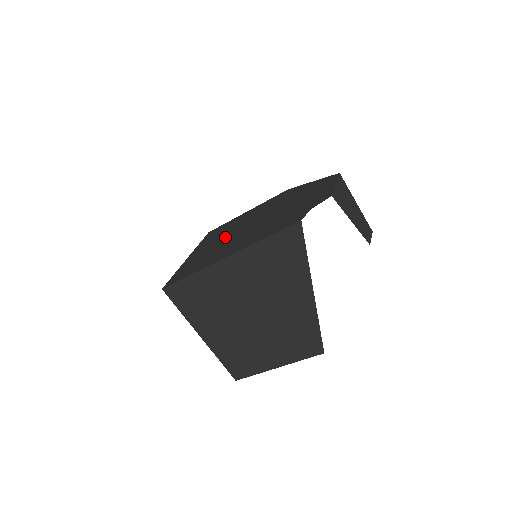
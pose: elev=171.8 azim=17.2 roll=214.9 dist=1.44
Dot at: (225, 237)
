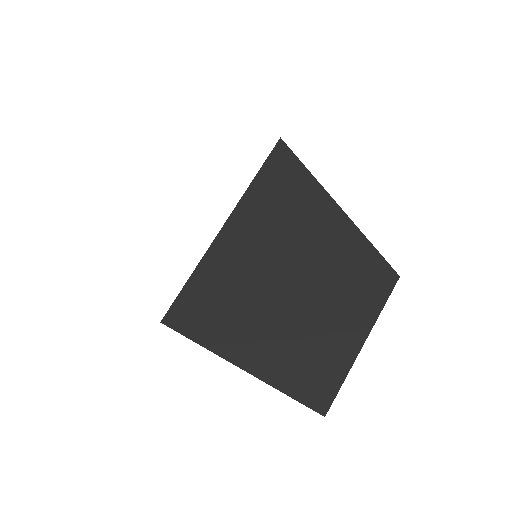
Dot at: occluded
